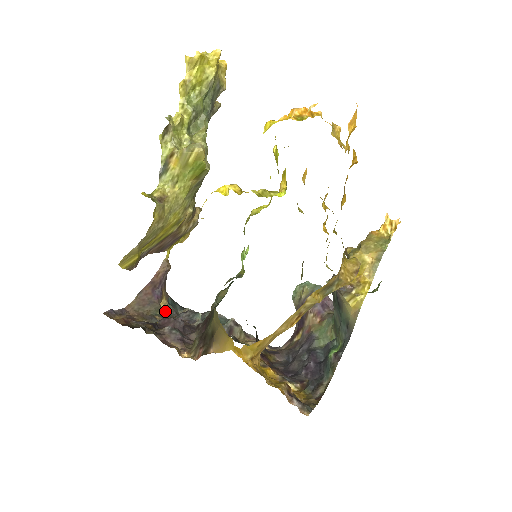
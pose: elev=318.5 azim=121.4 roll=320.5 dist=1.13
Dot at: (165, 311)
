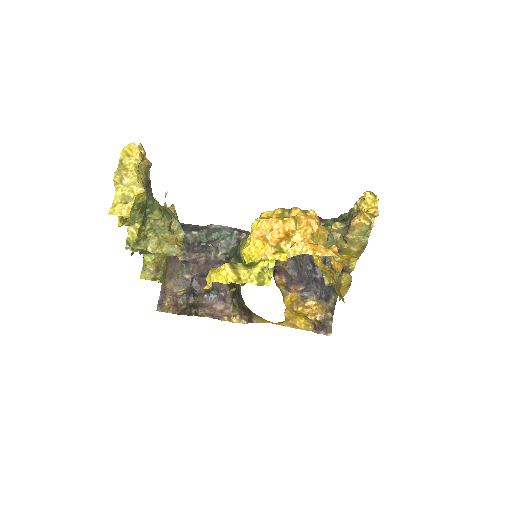
Dot at: (181, 252)
